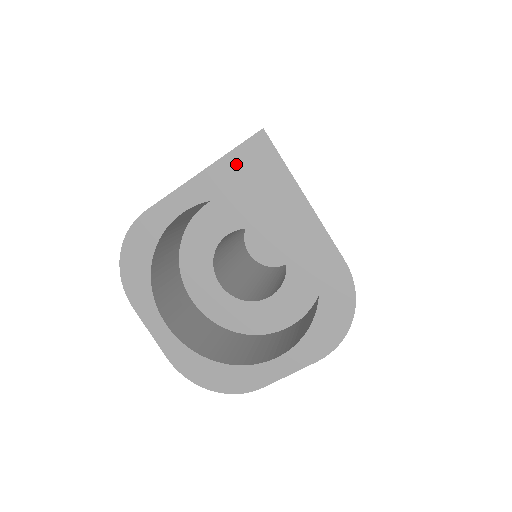
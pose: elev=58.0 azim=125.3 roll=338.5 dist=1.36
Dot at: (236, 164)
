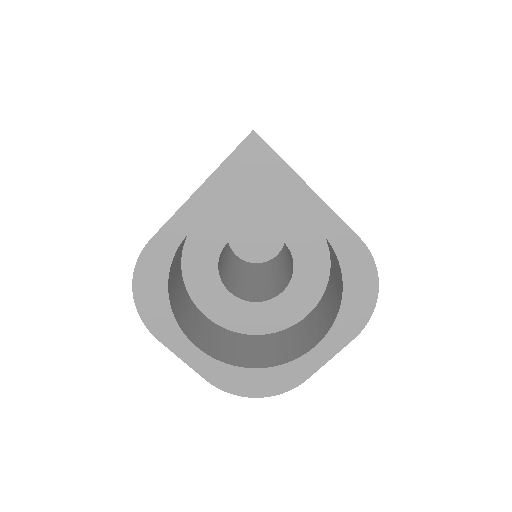
Dot at: (234, 171)
